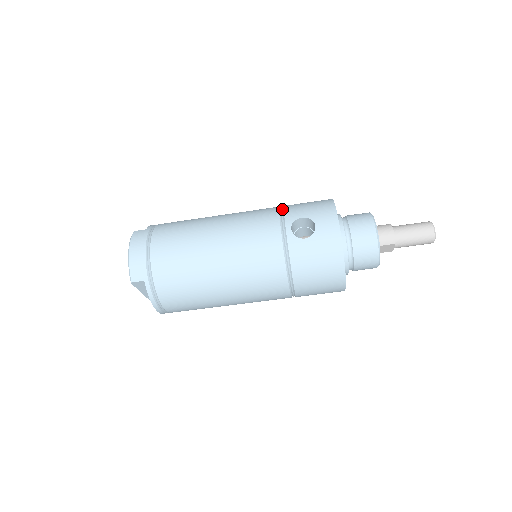
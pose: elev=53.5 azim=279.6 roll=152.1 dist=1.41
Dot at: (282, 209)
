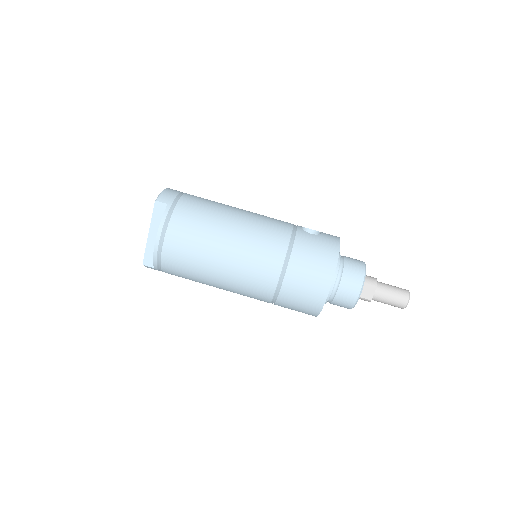
Dot at: occluded
